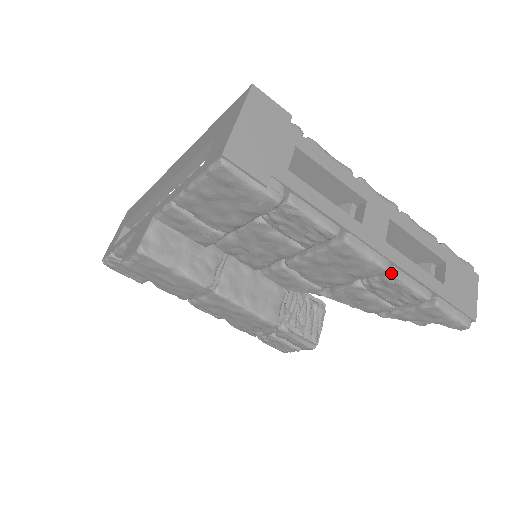
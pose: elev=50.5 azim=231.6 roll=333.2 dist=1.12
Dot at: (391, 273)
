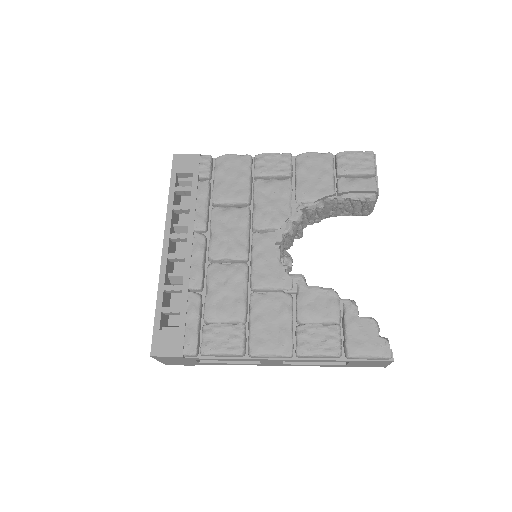
Dot at: occluded
